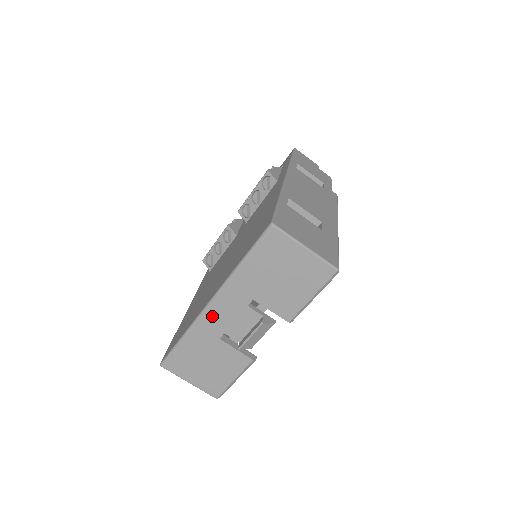
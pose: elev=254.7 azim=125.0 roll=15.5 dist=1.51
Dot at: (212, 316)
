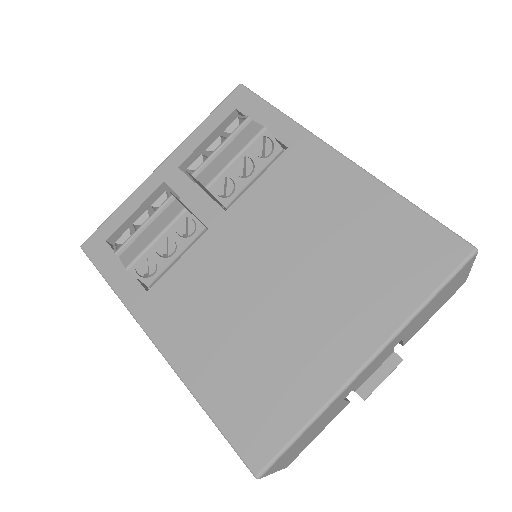
Dot at: (359, 378)
